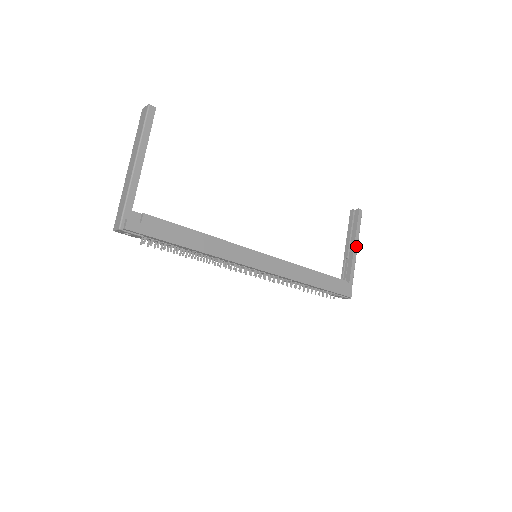
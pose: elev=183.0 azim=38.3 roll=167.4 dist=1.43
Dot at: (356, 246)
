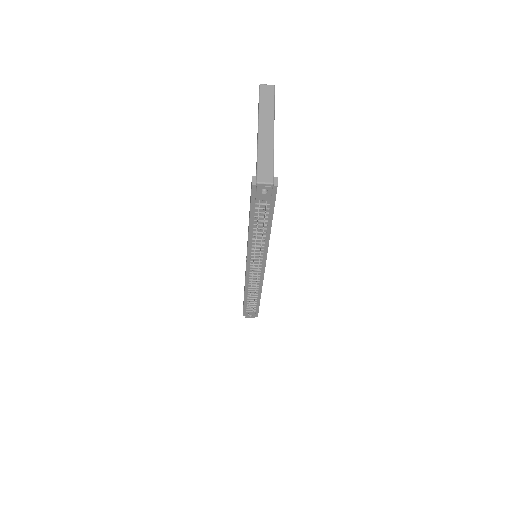
Dot at: occluded
